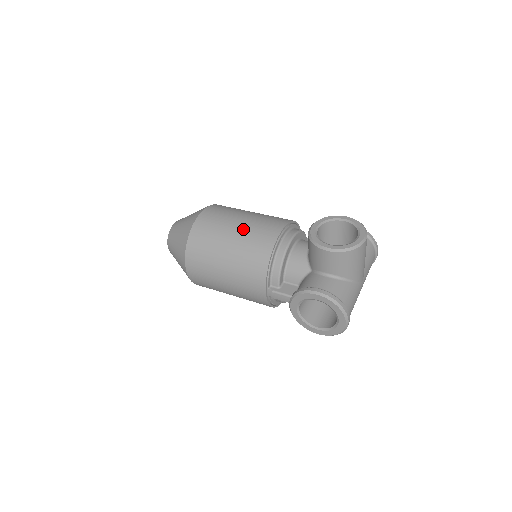
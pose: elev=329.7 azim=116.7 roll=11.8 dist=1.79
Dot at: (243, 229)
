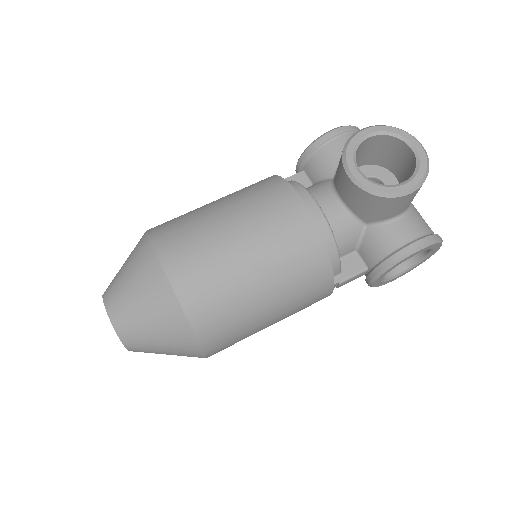
Dot at: (259, 246)
